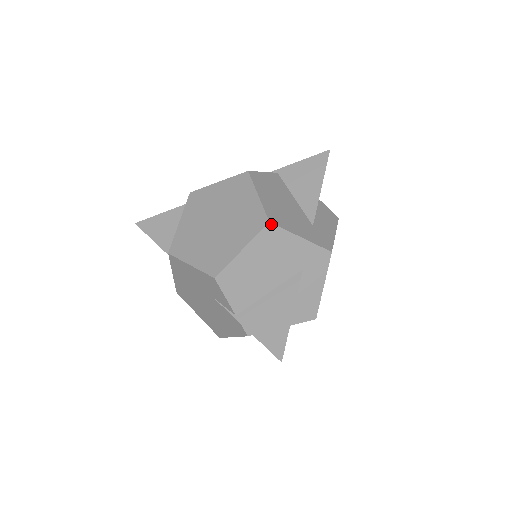
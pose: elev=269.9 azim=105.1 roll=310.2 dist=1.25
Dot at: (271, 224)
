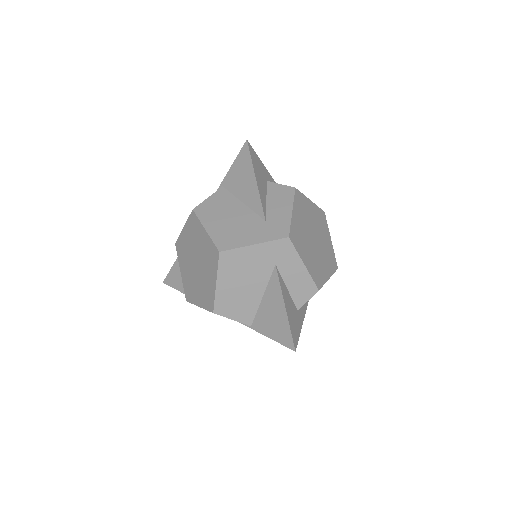
Dot at: (222, 252)
